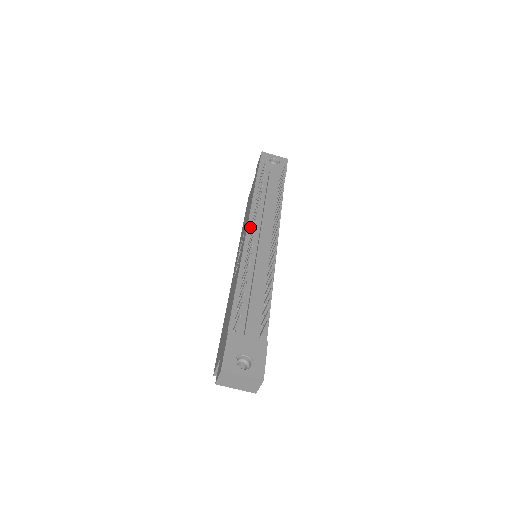
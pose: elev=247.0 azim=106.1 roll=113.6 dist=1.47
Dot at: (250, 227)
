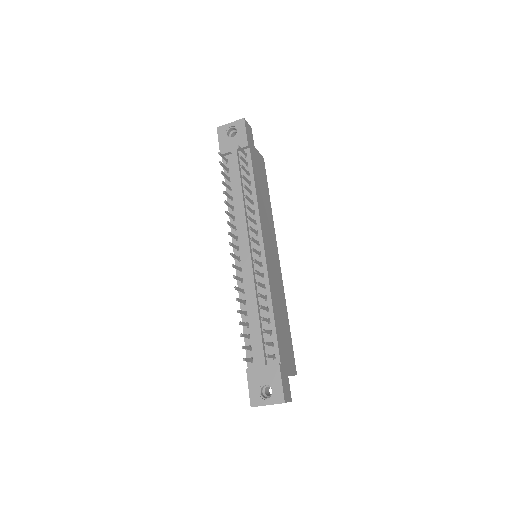
Dot at: (234, 239)
